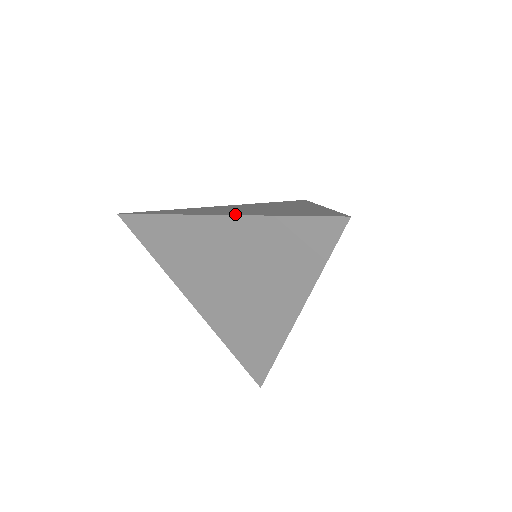
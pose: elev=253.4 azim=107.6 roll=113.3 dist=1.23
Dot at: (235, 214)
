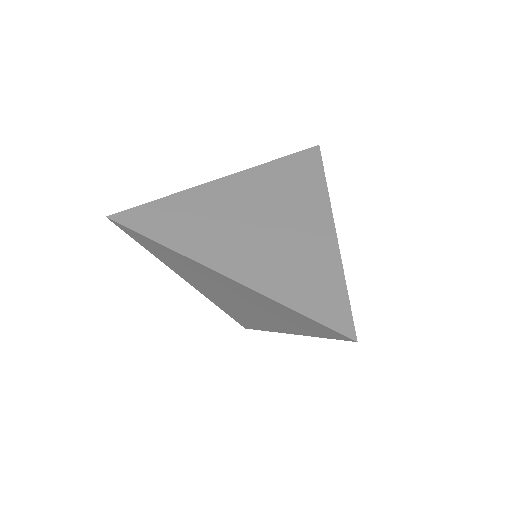
Dot at: (241, 278)
